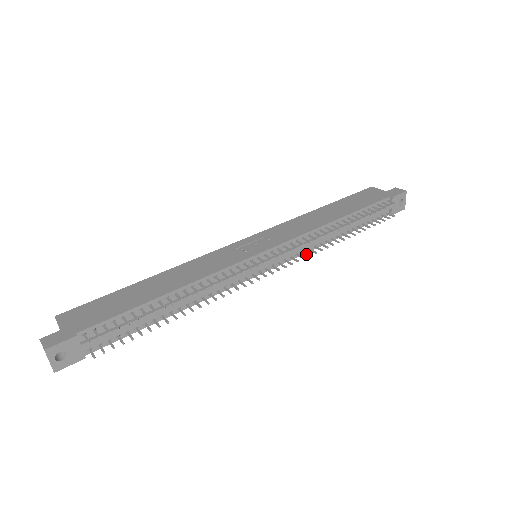
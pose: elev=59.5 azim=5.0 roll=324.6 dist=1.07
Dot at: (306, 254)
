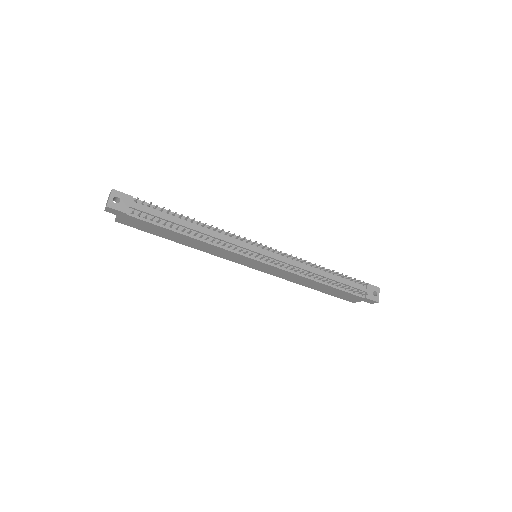
Dot at: (292, 268)
